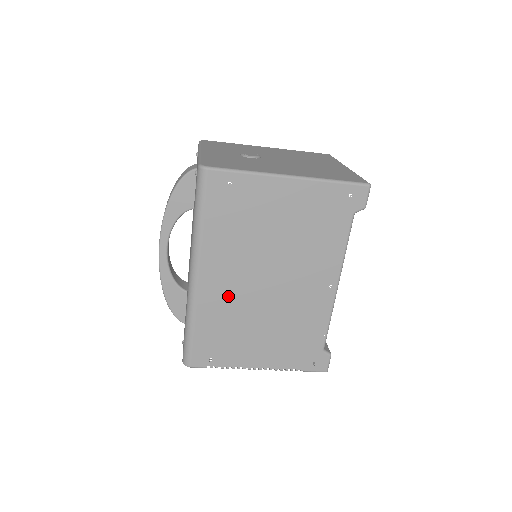
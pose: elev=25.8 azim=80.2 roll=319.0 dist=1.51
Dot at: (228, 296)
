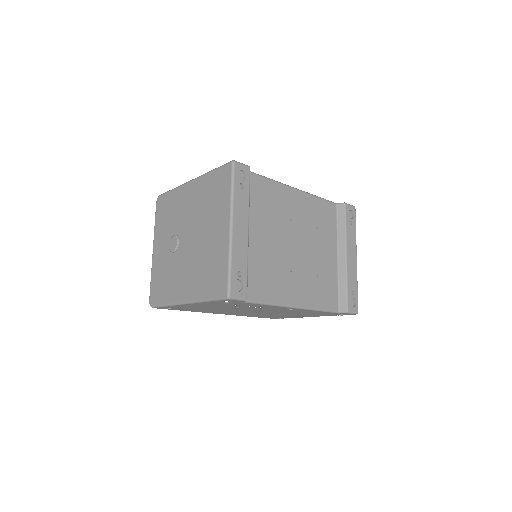
Dot at: (246, 314)
